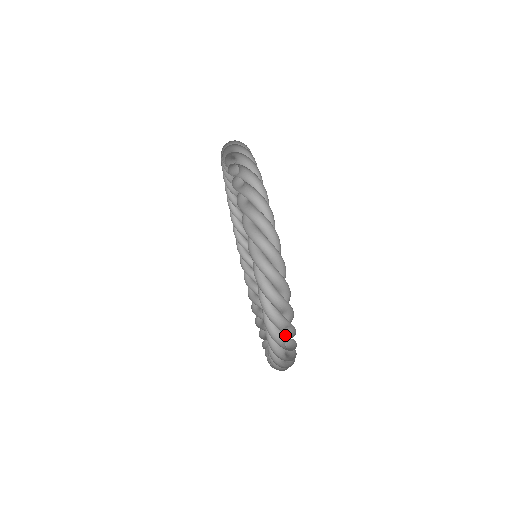
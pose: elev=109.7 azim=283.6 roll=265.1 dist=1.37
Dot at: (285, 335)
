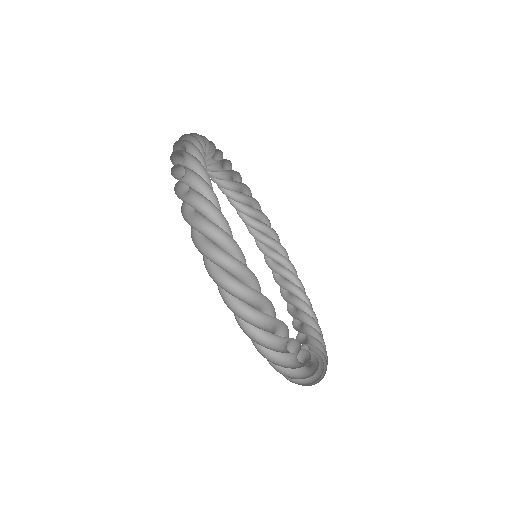
Dot at: (286, 352)
